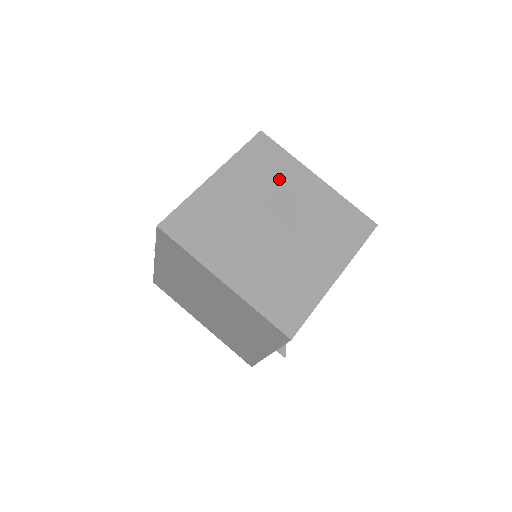
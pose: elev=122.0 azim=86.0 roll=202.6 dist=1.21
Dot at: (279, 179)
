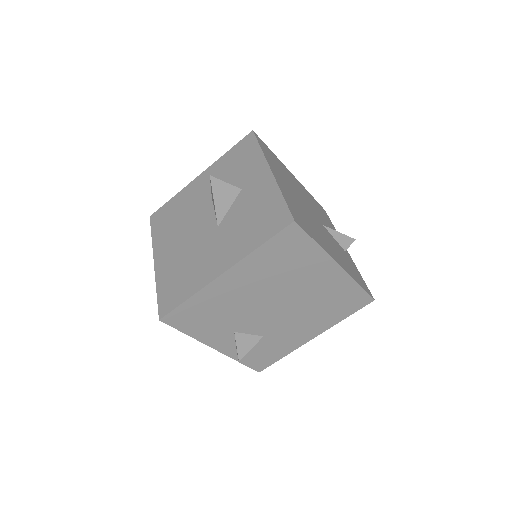
Dot at: (238, 175)
